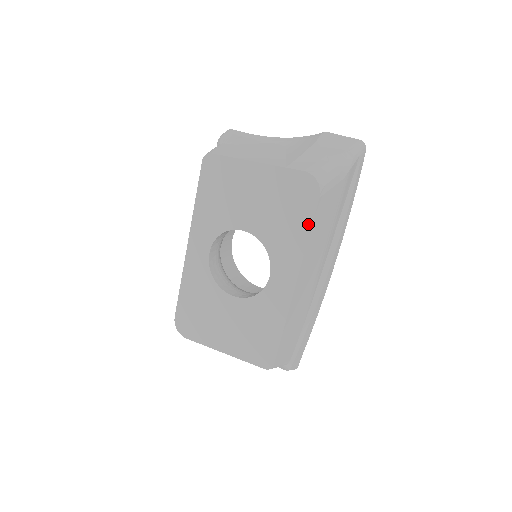
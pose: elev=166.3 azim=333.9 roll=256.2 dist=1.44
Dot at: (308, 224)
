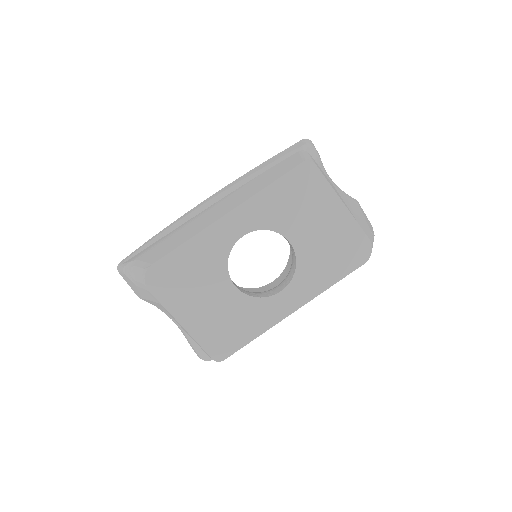
Dot at: (342, 275)
